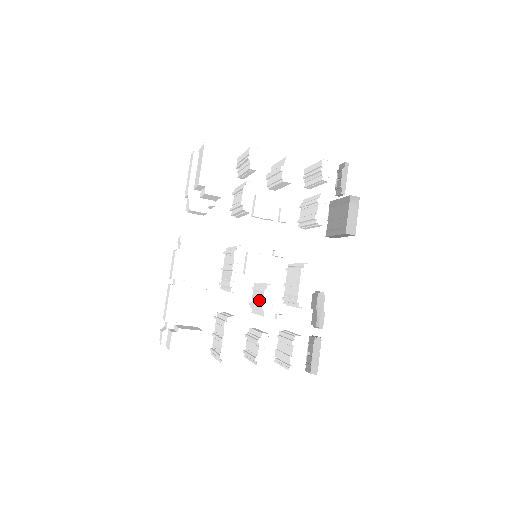
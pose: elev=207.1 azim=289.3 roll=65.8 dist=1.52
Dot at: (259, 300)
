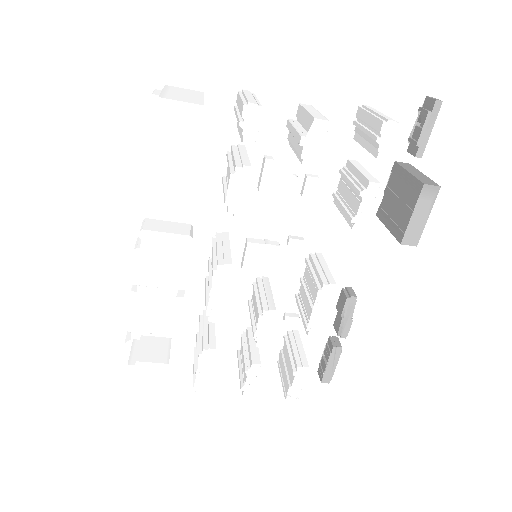
Dot at: (255, 315)
